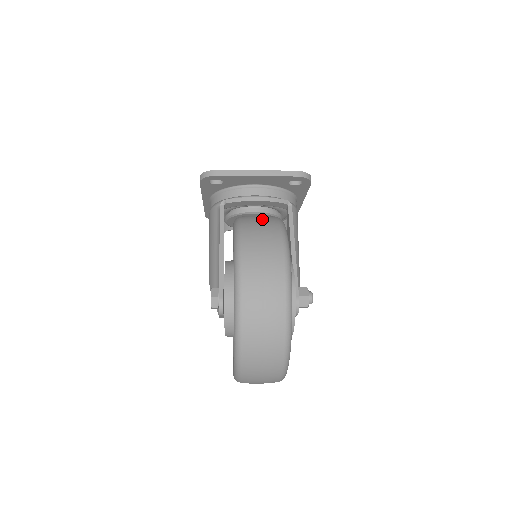
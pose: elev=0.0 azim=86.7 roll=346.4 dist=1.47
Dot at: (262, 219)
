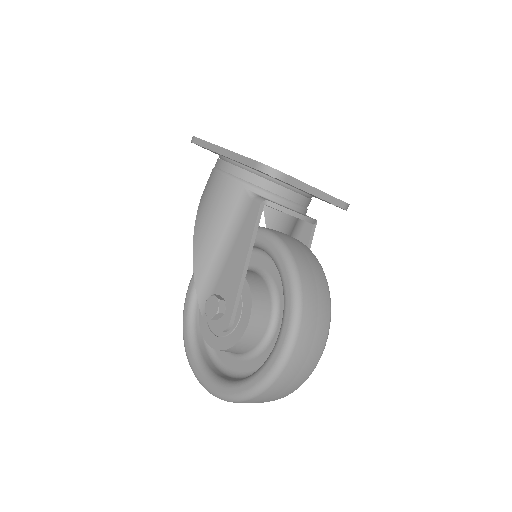
Dot at: (314, 270)
